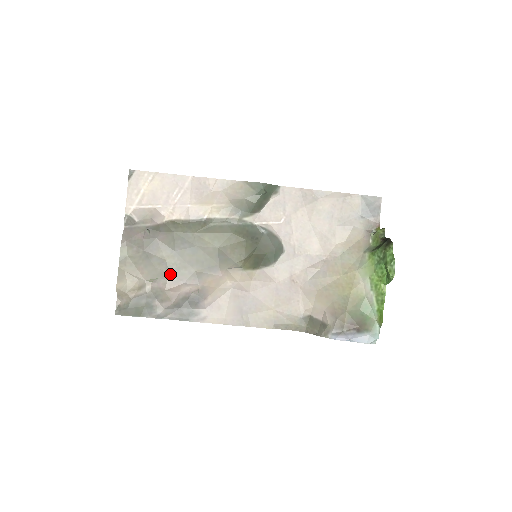
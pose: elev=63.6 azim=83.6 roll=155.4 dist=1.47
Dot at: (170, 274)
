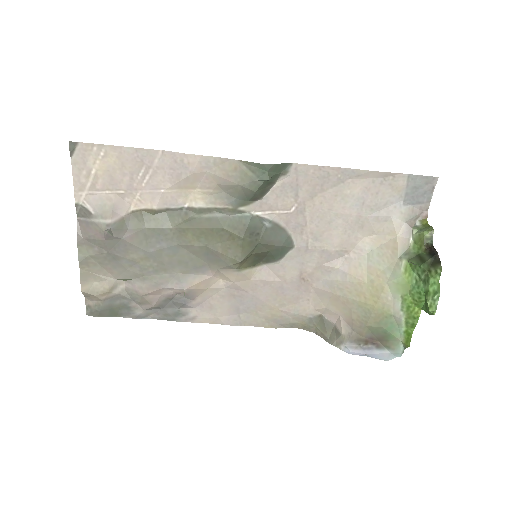
Dot at: (146, 278)
